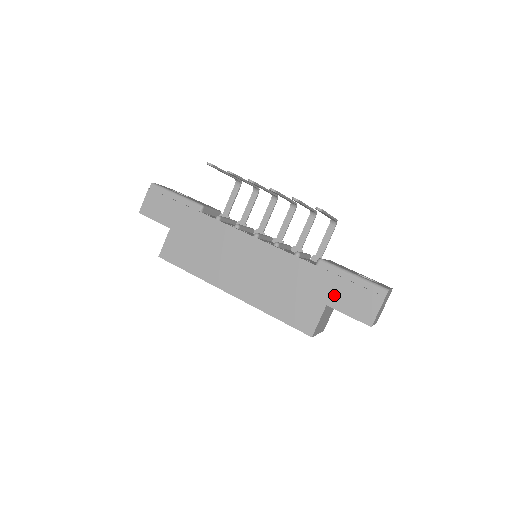
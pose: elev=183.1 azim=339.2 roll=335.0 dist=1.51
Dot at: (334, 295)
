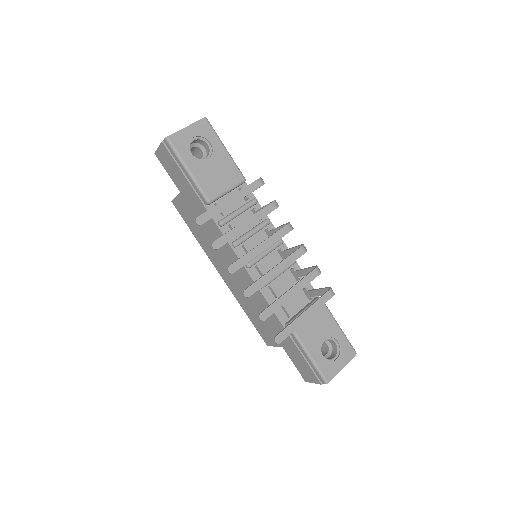
Dot at: (289, 349)
